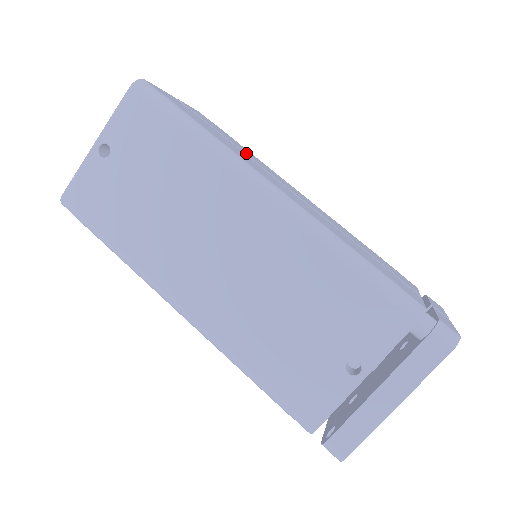
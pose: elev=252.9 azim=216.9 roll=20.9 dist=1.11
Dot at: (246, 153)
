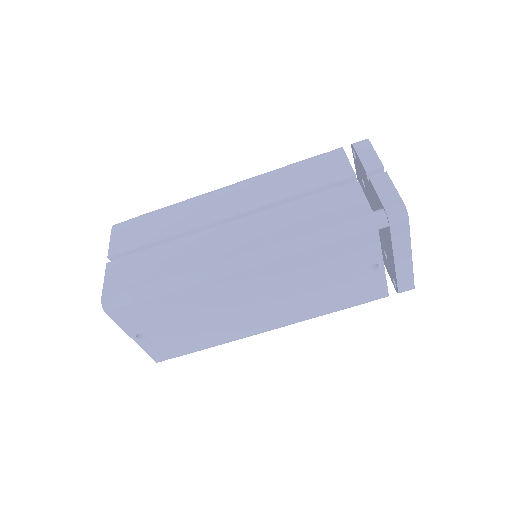
Dot at: (177, 230)
